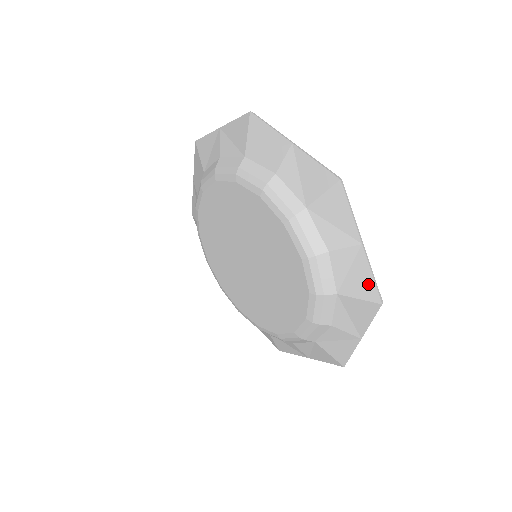
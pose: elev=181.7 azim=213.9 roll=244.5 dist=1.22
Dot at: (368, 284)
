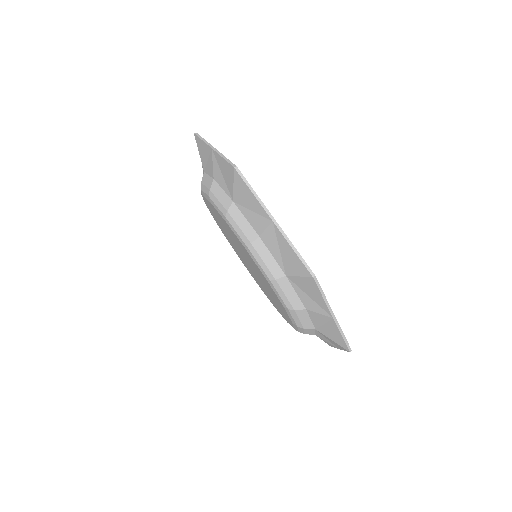
Dot at: (226, 167)
